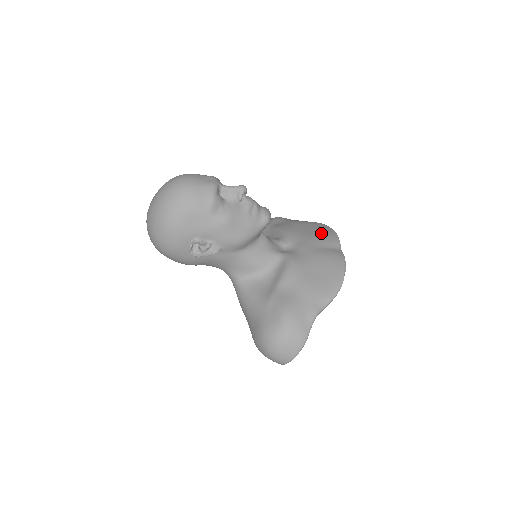
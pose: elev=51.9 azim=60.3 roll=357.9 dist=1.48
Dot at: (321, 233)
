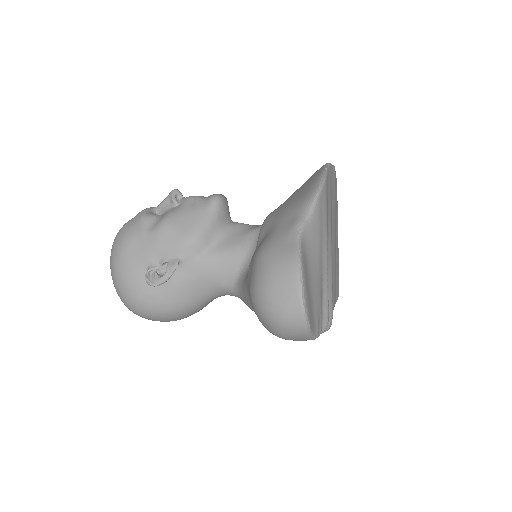
Dot at: occluded
